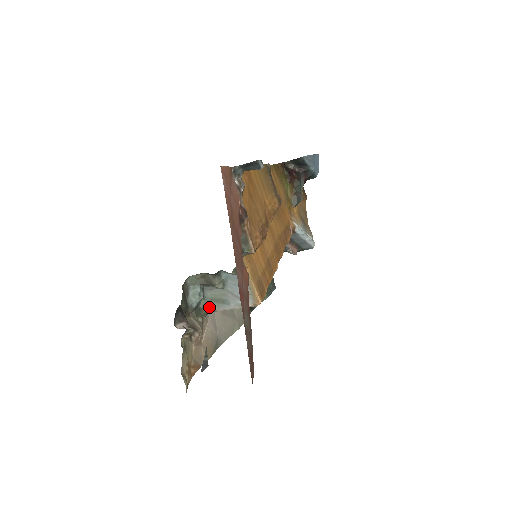
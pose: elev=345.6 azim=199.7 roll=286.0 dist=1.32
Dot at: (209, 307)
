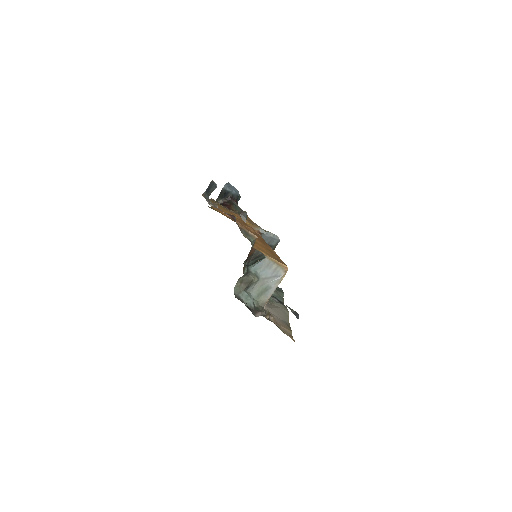
Dot at: (261, 303)
